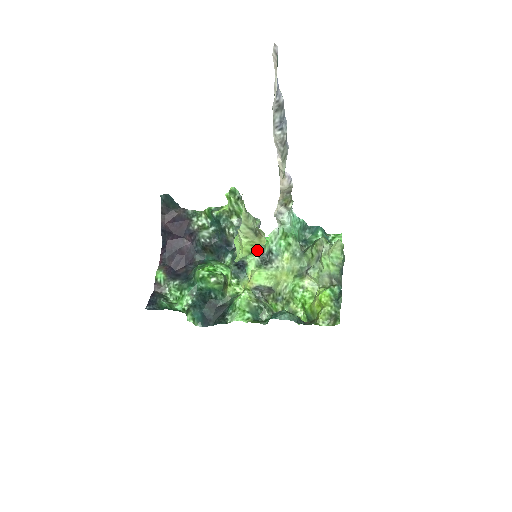
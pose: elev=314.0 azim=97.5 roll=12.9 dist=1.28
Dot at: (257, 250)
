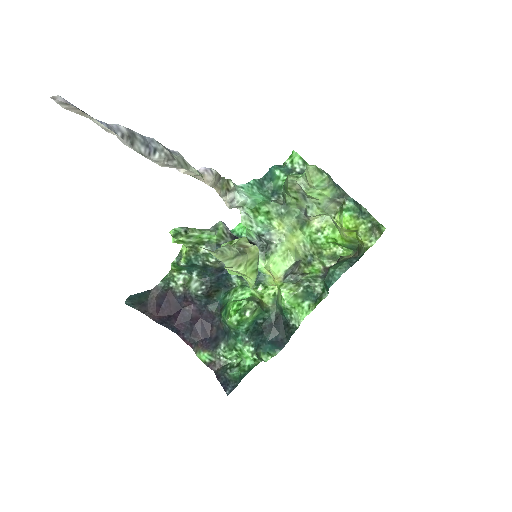
Dot at: occluded
